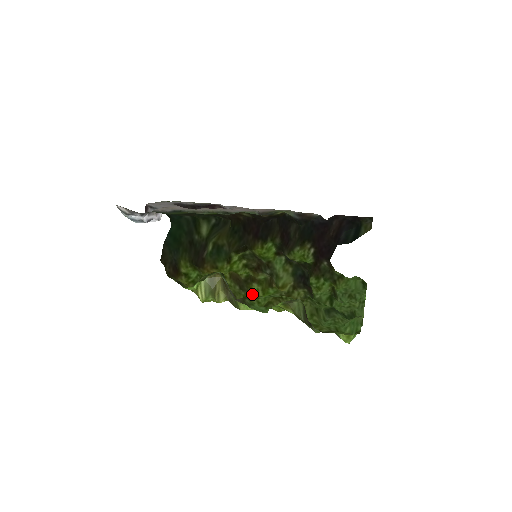
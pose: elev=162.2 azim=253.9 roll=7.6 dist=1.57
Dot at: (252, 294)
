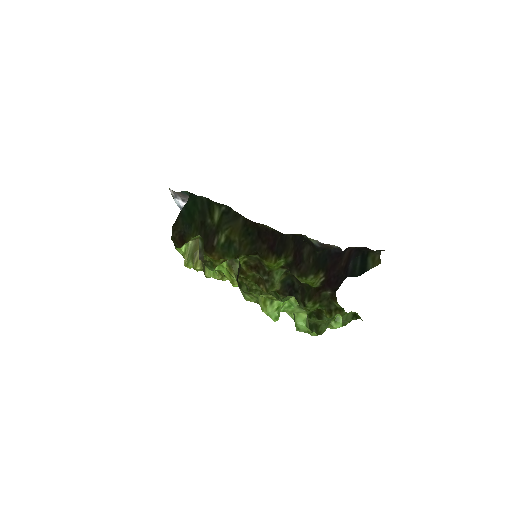
Dot at: occluded
